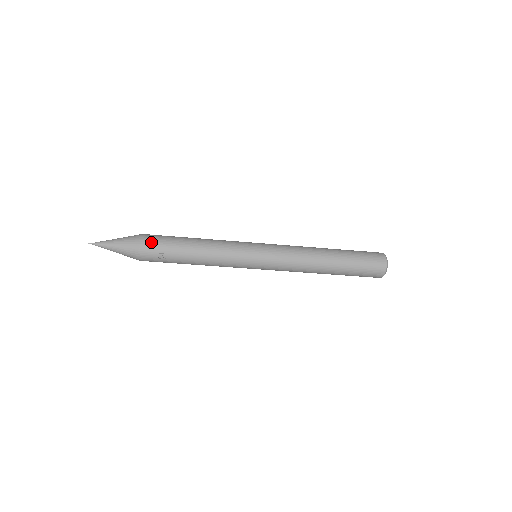
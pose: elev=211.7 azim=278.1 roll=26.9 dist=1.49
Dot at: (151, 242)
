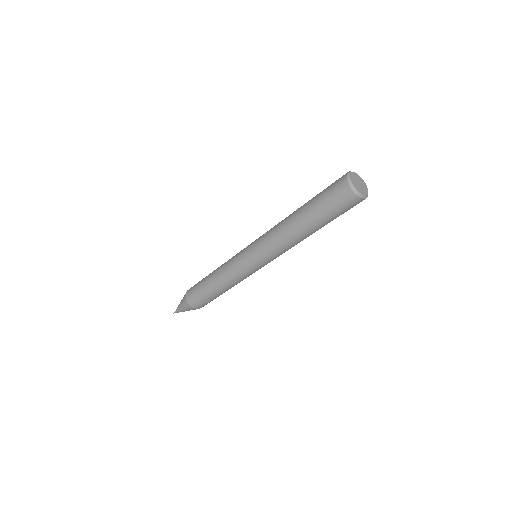
Dot at: (194, 302)
